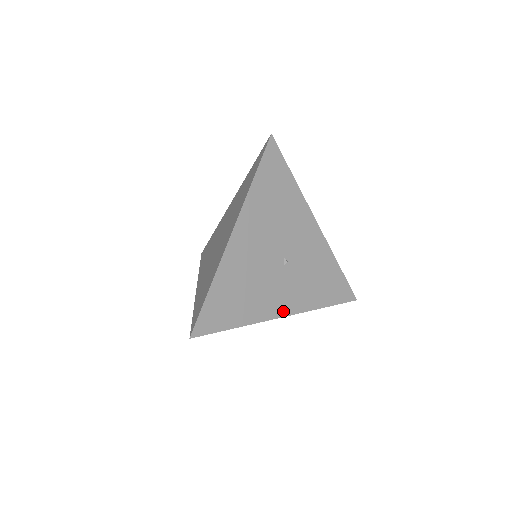
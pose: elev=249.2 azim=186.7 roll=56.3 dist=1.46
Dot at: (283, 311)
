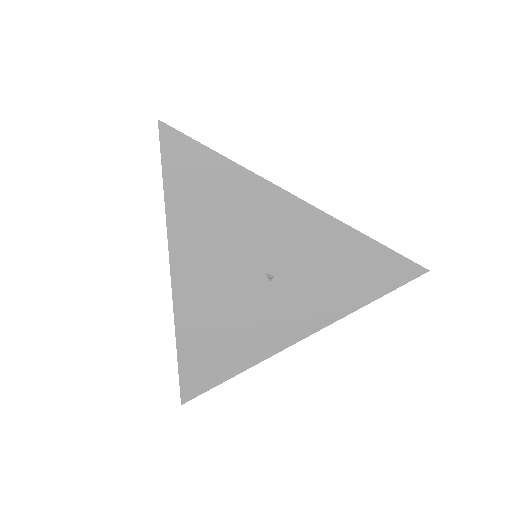
Dot at: (295, 335)
